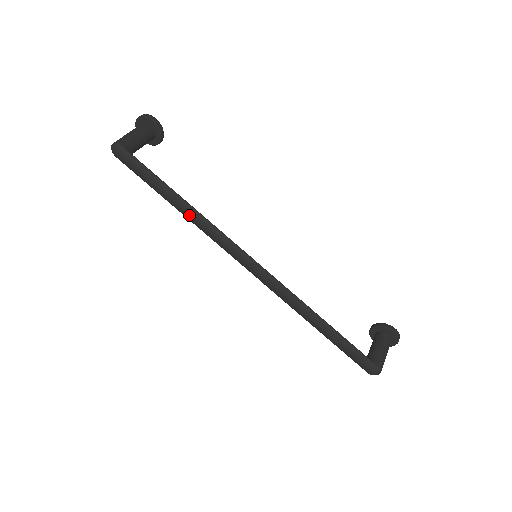
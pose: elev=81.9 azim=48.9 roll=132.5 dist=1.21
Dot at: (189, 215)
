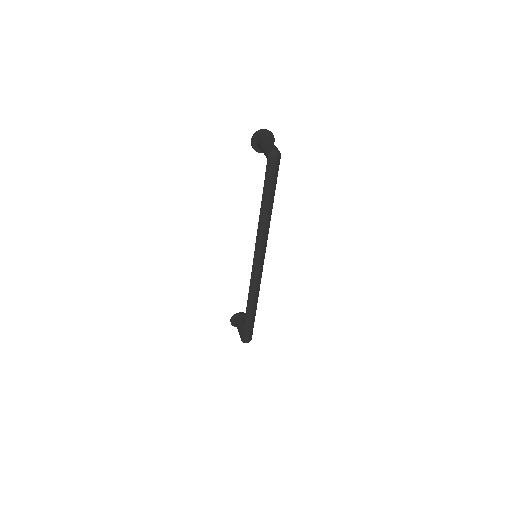
Dot at: (267, 219)
